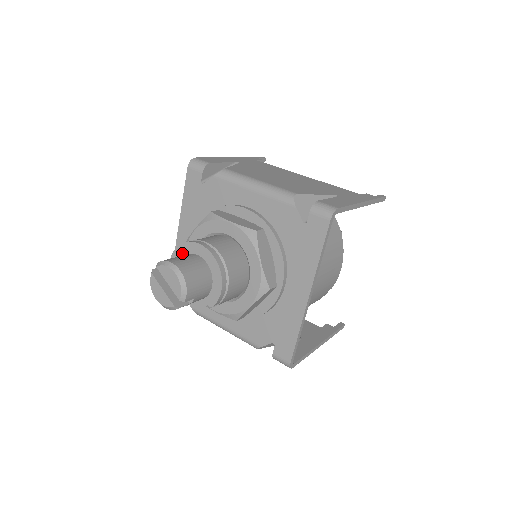
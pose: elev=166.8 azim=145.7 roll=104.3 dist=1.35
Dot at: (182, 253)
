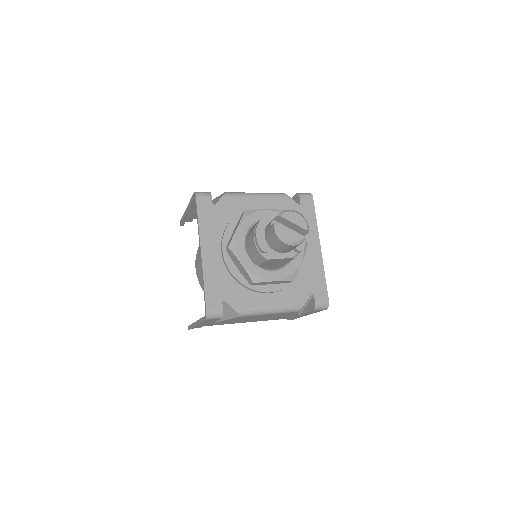
Dot at: (265, 223)
